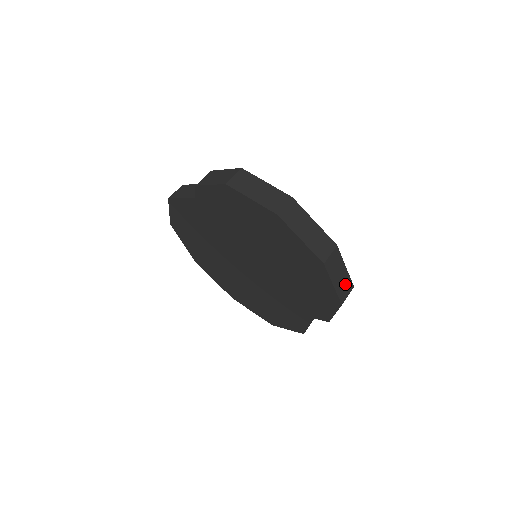
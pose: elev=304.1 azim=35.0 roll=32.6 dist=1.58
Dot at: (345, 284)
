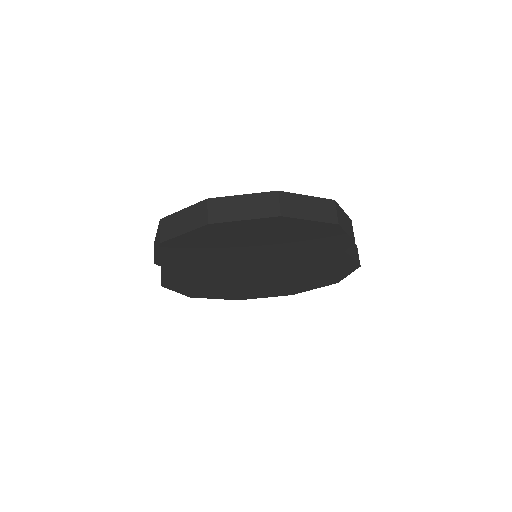
Dot at: (322, 207)
